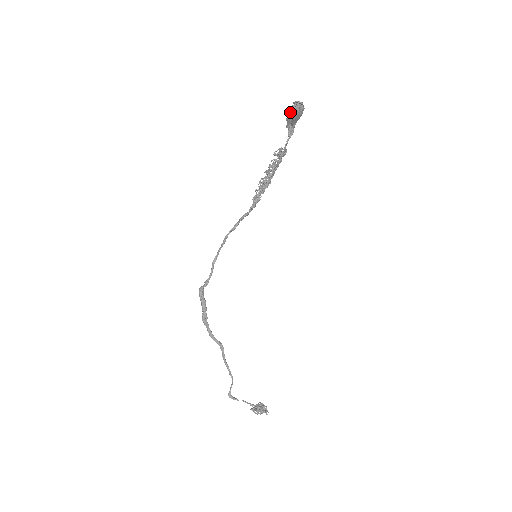
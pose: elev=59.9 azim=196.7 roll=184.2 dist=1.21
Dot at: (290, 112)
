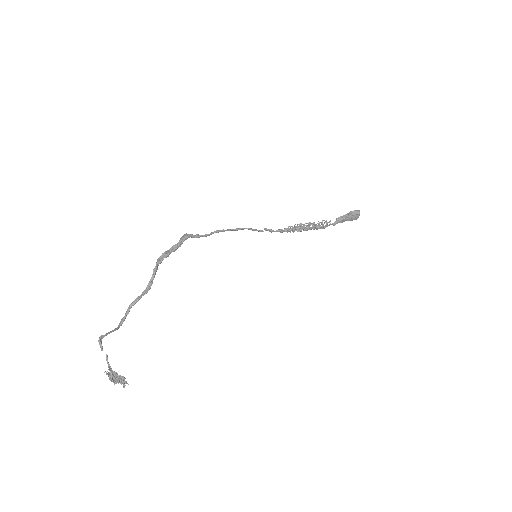
Dot at: (356, 210)
